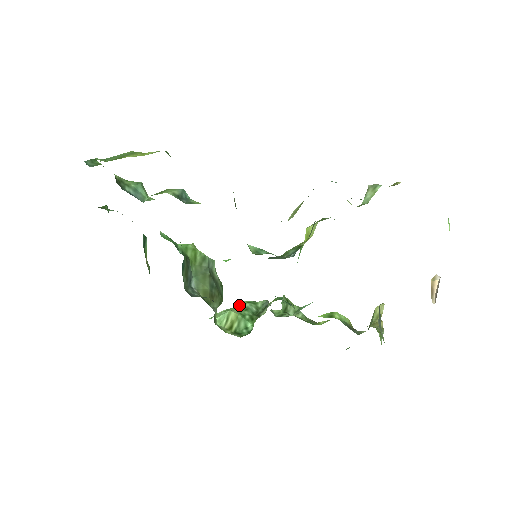
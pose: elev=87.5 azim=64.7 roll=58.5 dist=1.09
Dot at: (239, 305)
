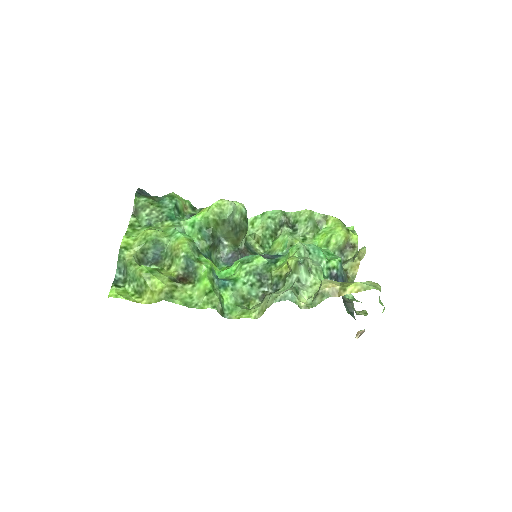
Dot at: (263, 217)
